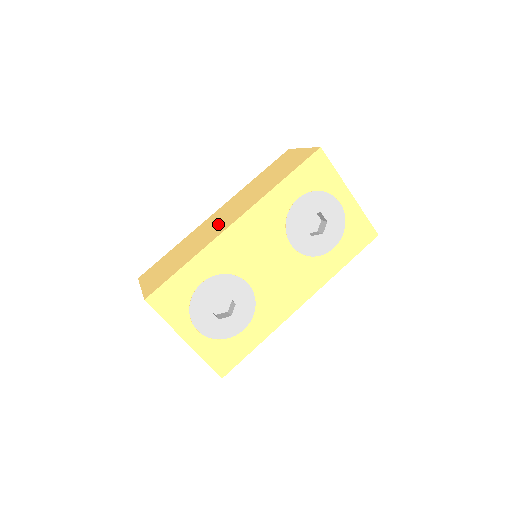
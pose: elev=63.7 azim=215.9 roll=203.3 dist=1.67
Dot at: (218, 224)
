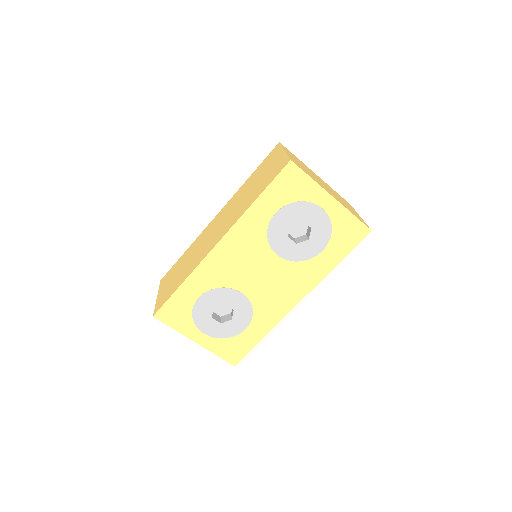
Dot at: (210, 239)
